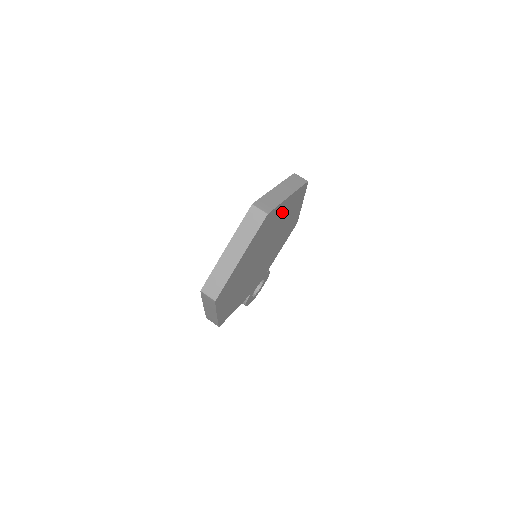
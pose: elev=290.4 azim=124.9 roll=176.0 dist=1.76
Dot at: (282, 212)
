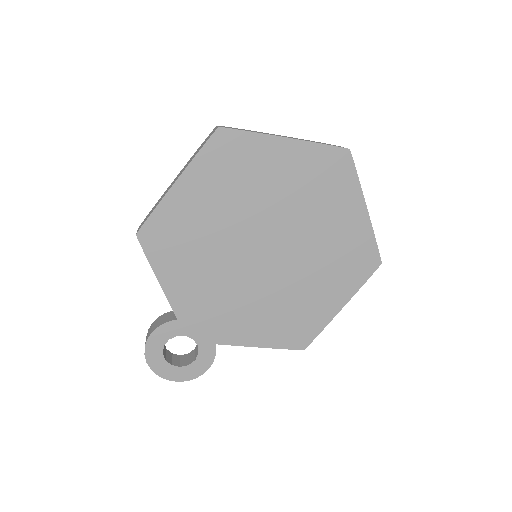
Dot at: (342, 219)
